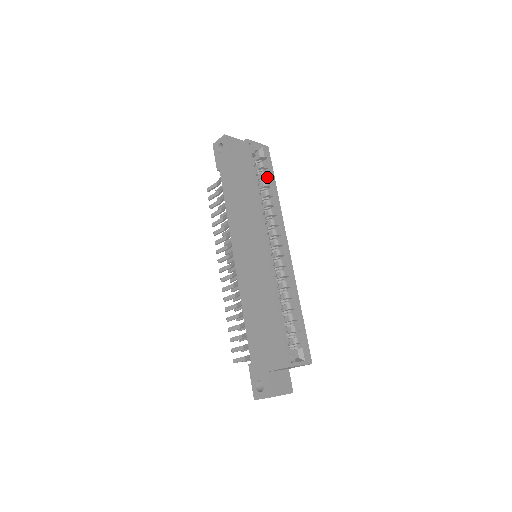
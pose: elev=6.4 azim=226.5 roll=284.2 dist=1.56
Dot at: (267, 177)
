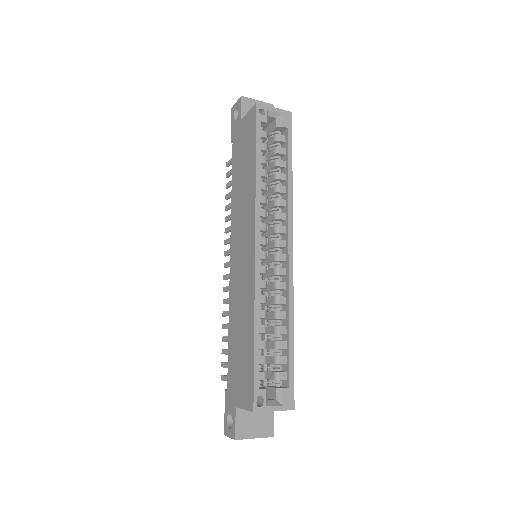
Dot at: (282, 154)
